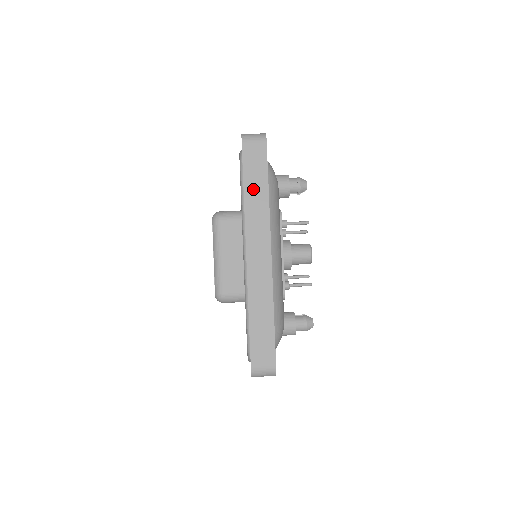
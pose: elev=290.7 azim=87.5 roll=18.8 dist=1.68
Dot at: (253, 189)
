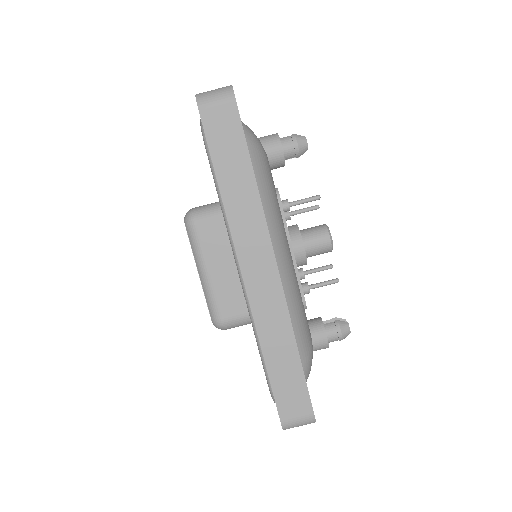
Dot at: (231, 178)
